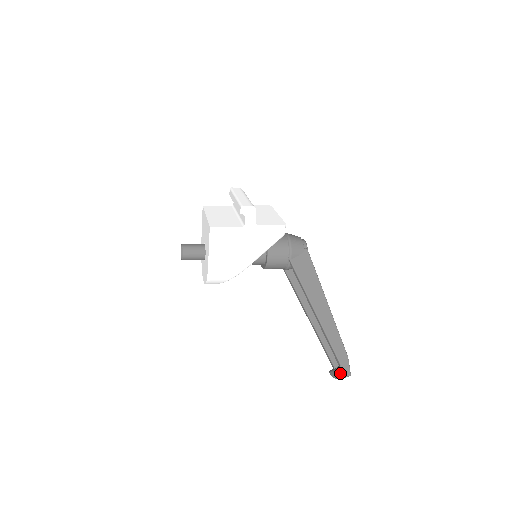
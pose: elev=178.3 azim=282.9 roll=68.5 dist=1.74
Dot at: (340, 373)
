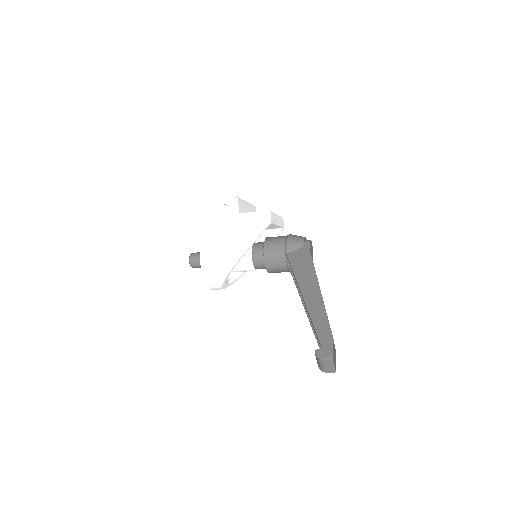
Dot at: (318, 355)
